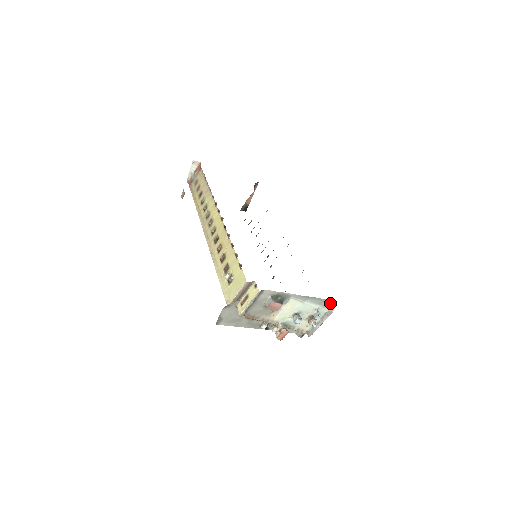
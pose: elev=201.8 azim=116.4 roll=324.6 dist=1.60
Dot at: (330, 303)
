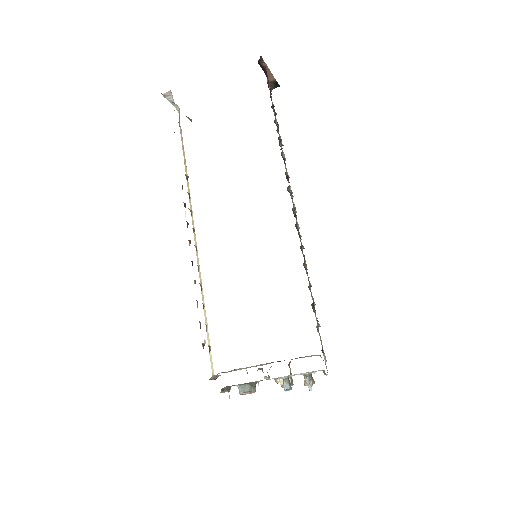
Dot at: (318, 370)
